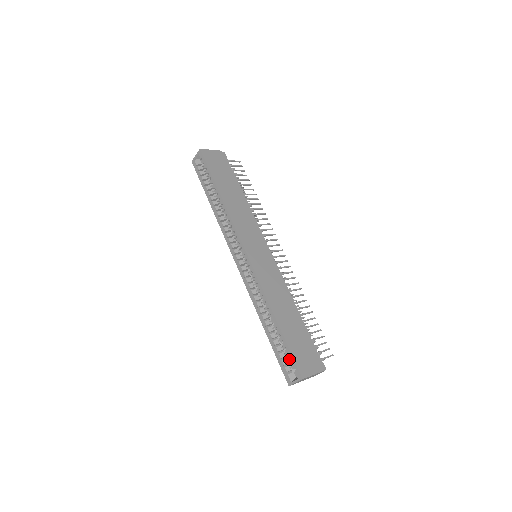
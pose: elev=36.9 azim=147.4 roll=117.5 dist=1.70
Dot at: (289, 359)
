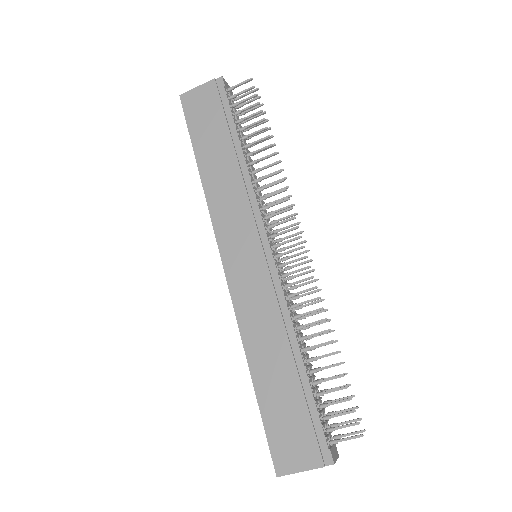
Dot at: (269, 437)
